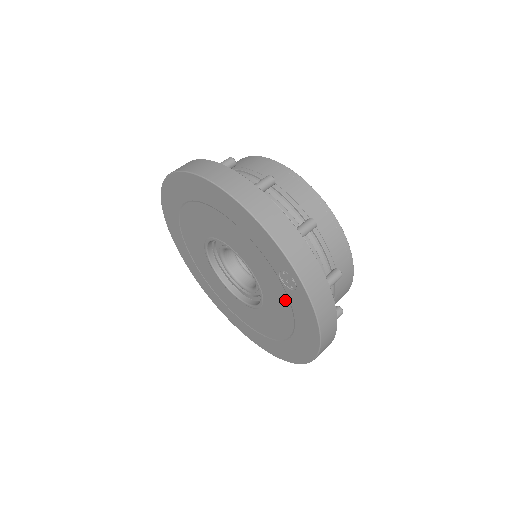
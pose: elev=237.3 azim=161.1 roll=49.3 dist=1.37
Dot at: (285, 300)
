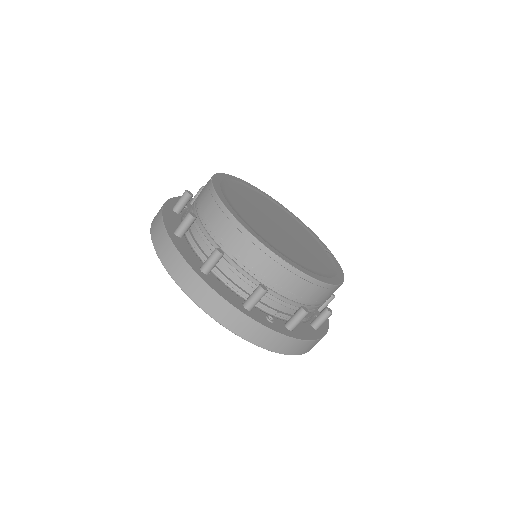
Dot at: occluded
